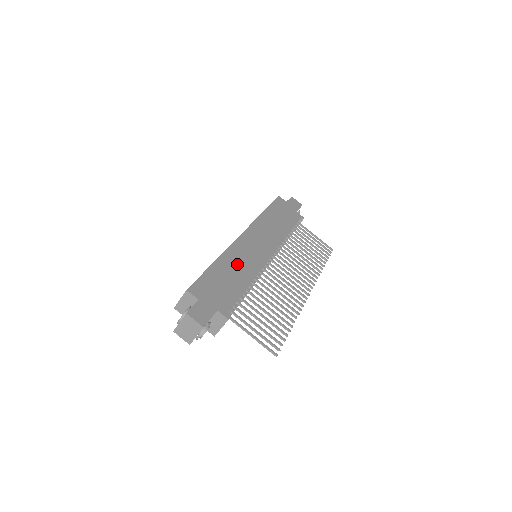
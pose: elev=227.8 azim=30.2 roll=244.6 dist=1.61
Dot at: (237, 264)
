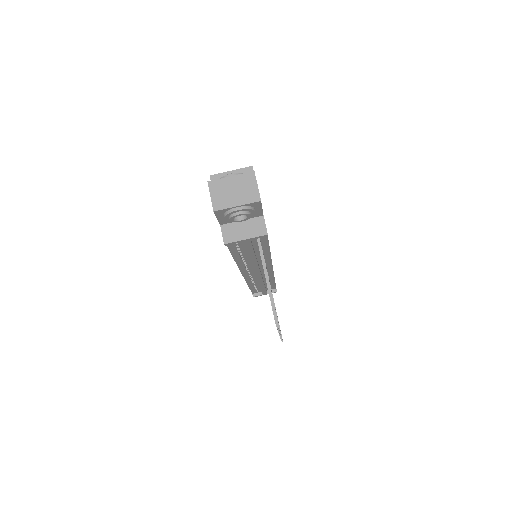
Dot at: occluded
